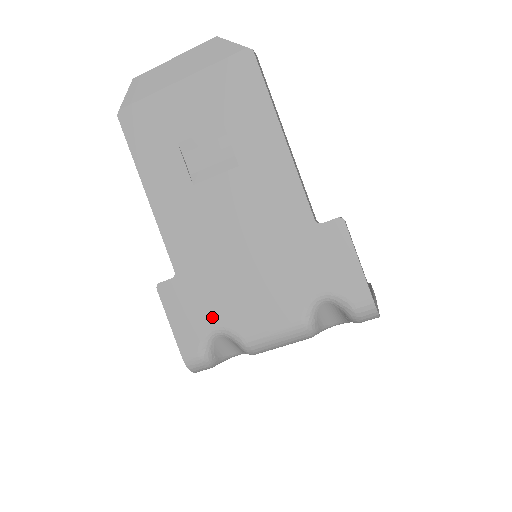
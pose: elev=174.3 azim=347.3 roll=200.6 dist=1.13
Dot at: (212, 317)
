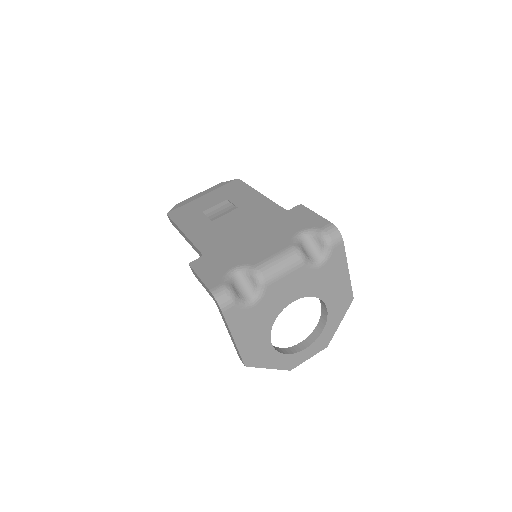
Dot at: (230, 264)
